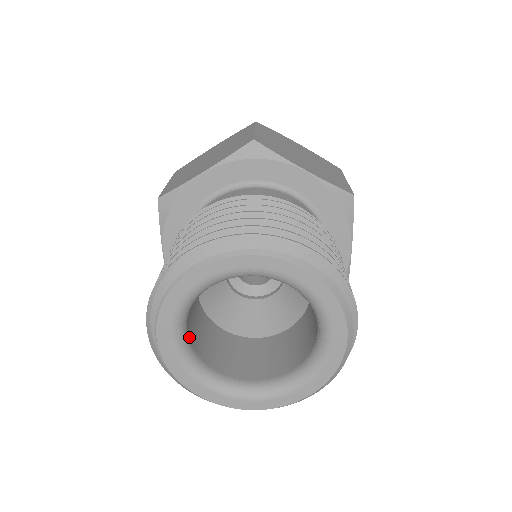
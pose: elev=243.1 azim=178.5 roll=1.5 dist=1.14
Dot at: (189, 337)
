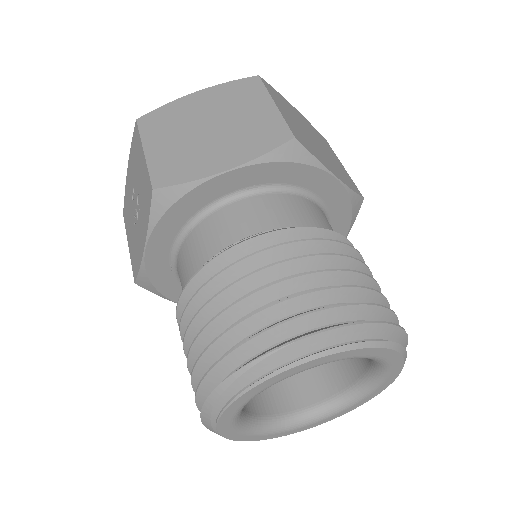
Dot at: occluded
